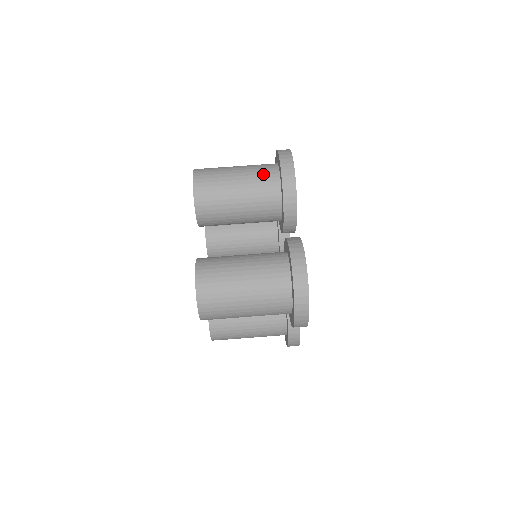
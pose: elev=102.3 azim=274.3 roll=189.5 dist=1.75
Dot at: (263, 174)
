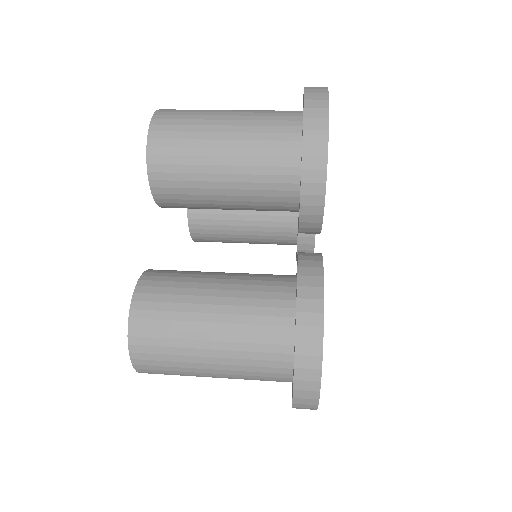
Dot at: occluded
